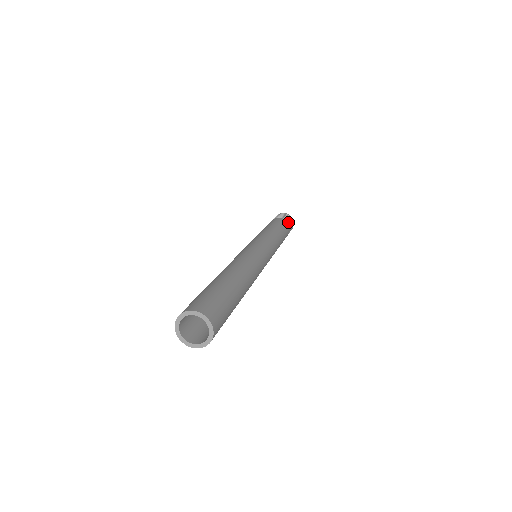
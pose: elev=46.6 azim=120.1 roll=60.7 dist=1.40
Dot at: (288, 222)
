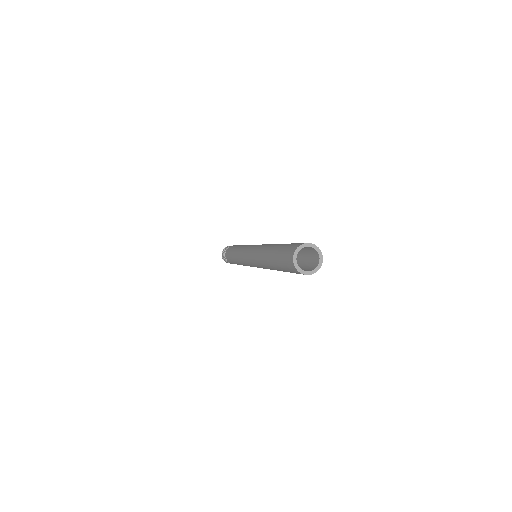
Dot at: occluded
